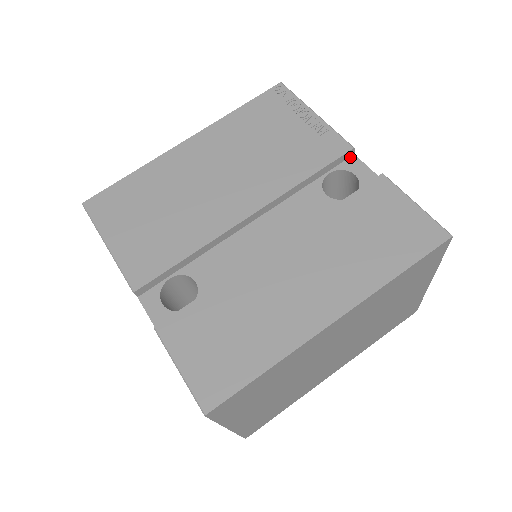
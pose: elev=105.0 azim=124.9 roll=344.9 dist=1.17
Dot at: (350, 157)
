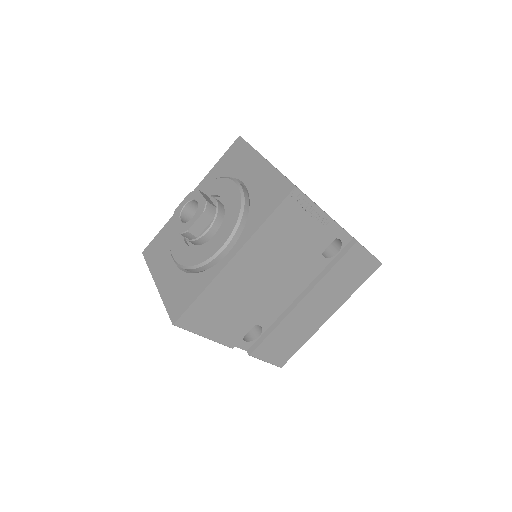
Dot at: occluded
